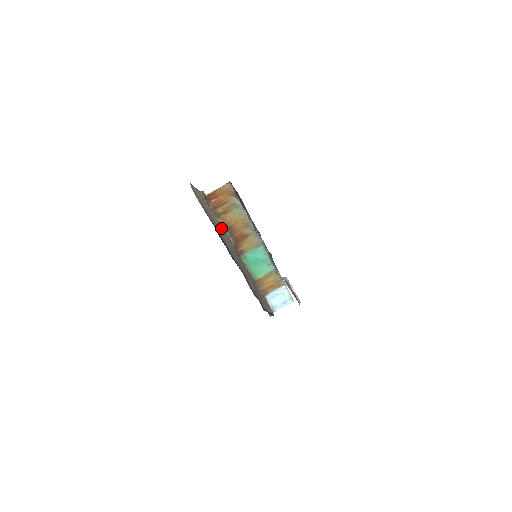
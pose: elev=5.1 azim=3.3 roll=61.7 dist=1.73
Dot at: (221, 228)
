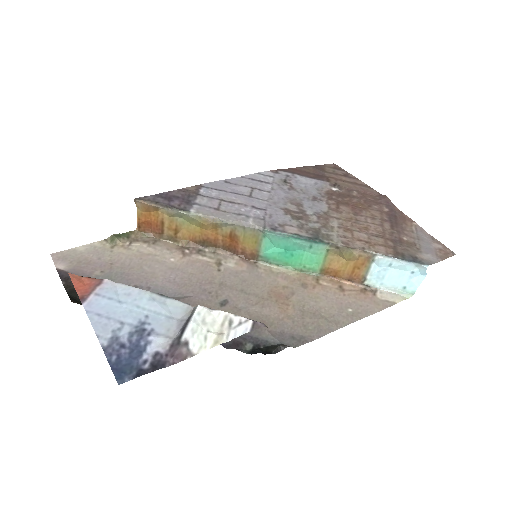
Dot at: (169, 258)
